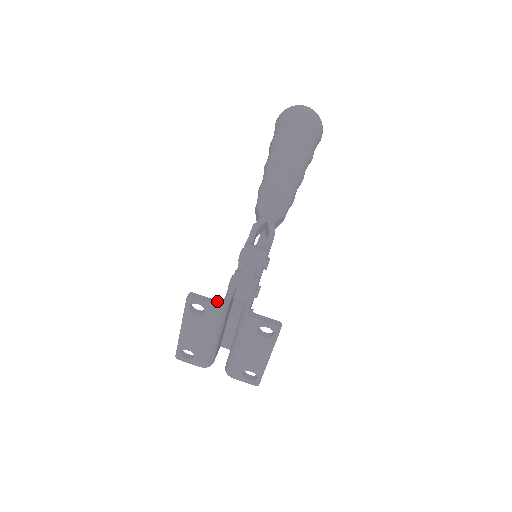
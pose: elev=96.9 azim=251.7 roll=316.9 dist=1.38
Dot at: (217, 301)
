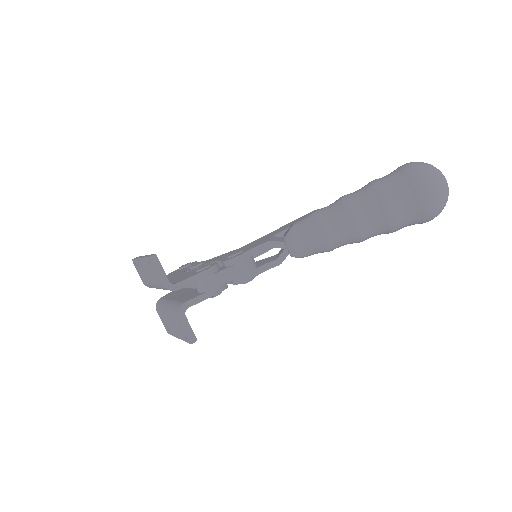
Dot at: (168, 281)
